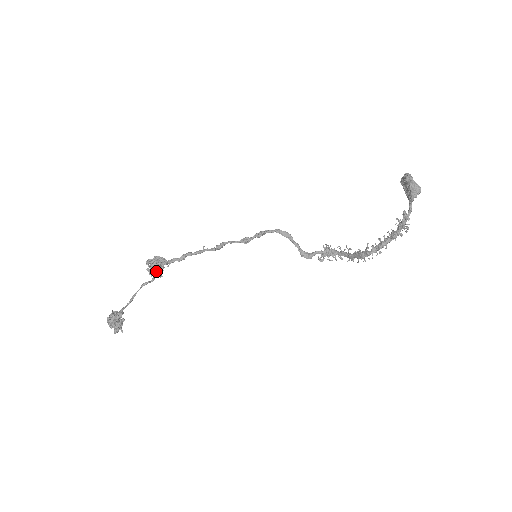
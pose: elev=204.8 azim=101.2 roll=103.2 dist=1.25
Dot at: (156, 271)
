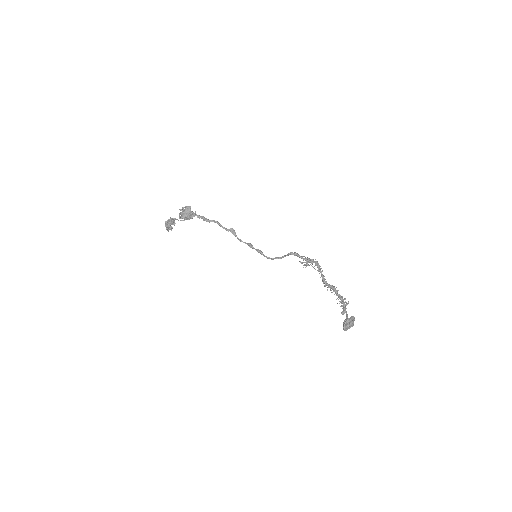
Dot at: (188, 219)
